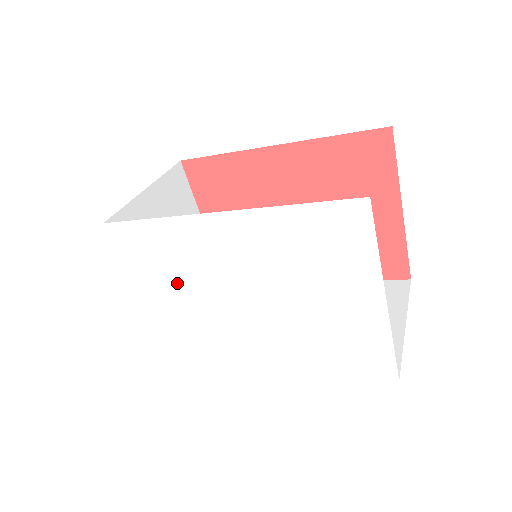
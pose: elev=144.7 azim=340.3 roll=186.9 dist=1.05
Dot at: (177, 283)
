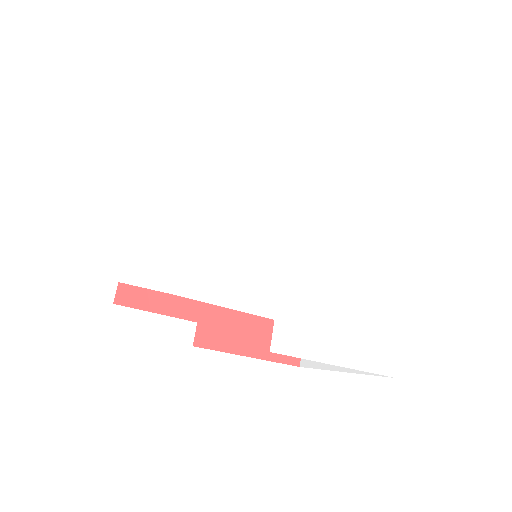
Dot at: (249, 209)
